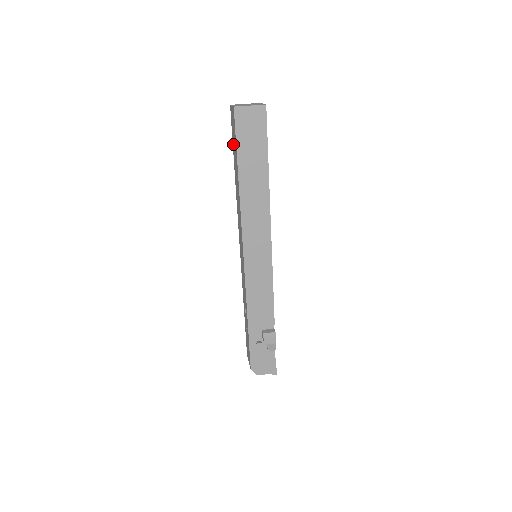
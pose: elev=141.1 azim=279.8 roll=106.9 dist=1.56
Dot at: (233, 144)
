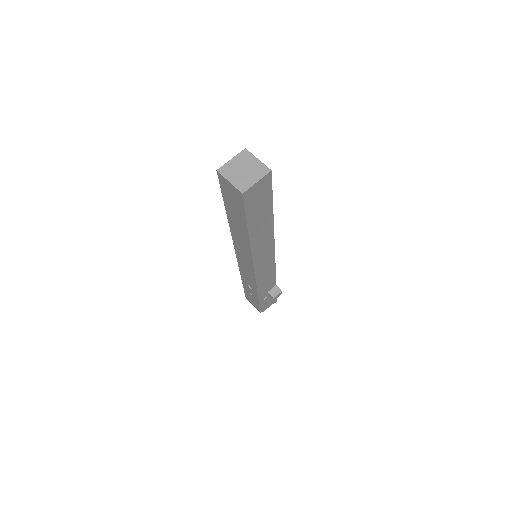
Dot at: (227, 201)
